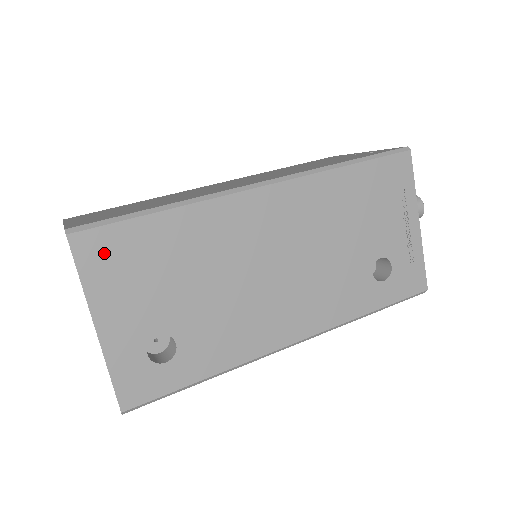
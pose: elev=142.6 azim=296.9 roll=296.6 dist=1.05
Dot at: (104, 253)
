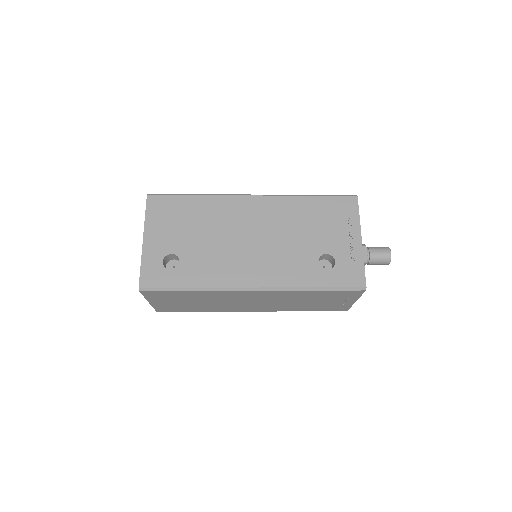
Dot at: (160, 207)
